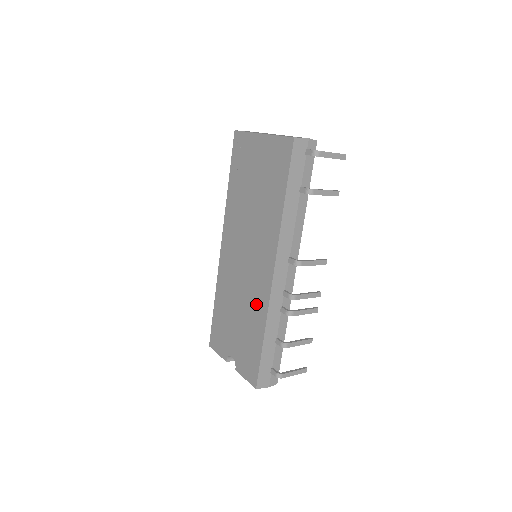
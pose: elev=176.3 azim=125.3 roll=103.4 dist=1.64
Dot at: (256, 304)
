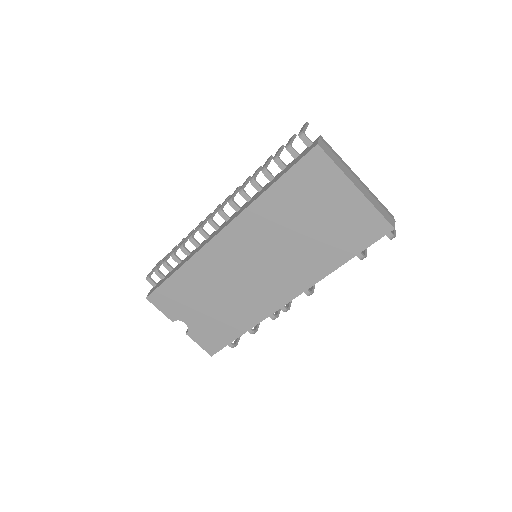
Dot at: (250, 308)
